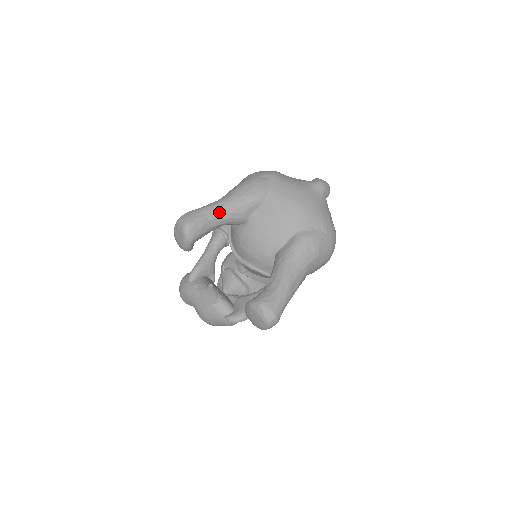
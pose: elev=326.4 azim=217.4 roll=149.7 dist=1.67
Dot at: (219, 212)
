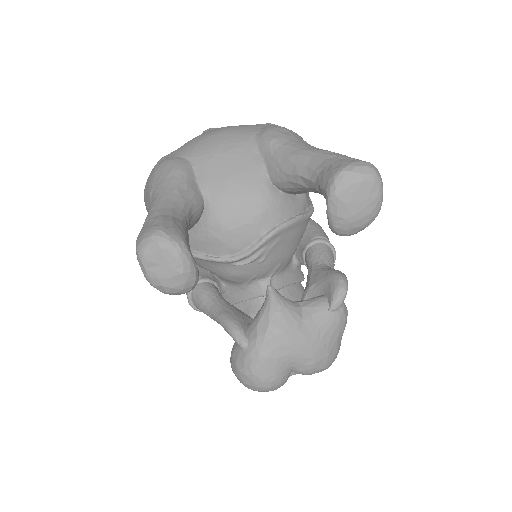
Dot at: (167, 205)
